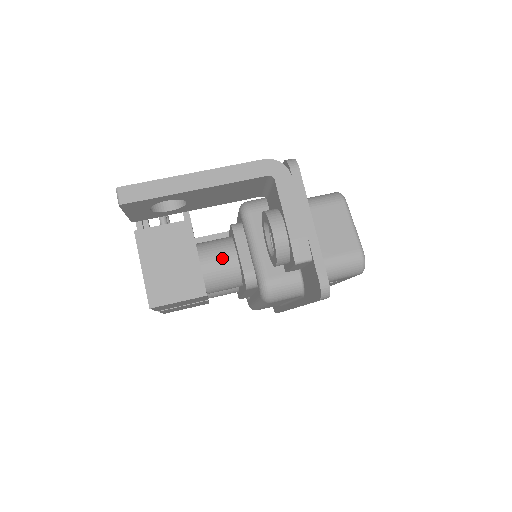
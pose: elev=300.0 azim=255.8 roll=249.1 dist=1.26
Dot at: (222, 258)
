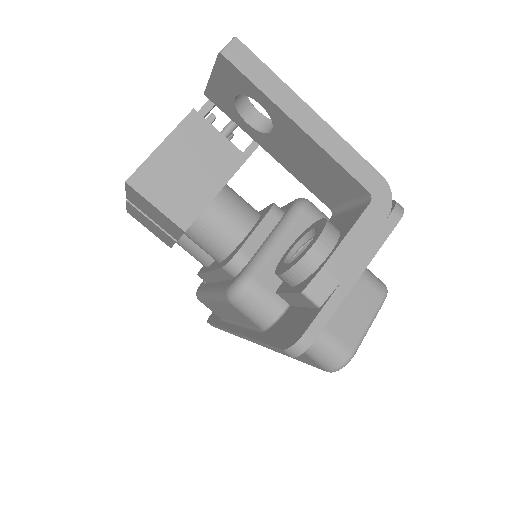
Dot at: (235, 219)
